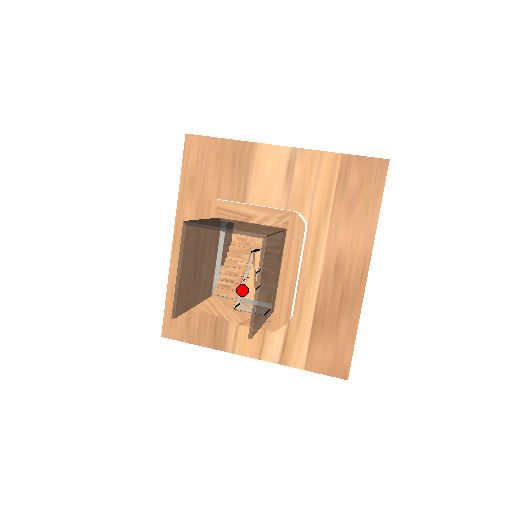
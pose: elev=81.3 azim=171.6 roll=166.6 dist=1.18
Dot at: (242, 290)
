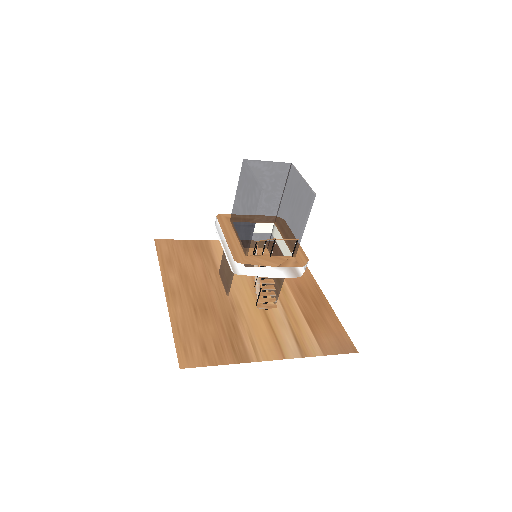
Dot at: occluded
